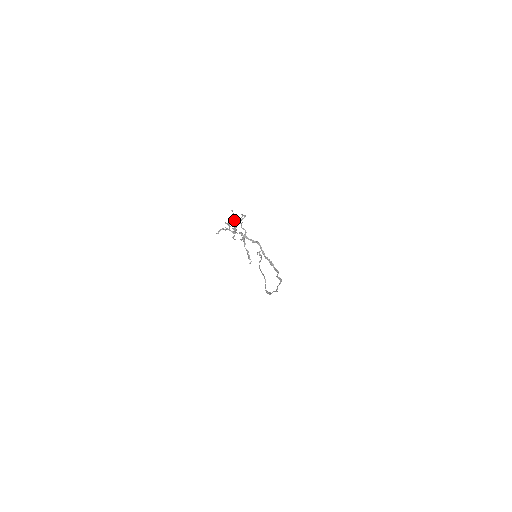
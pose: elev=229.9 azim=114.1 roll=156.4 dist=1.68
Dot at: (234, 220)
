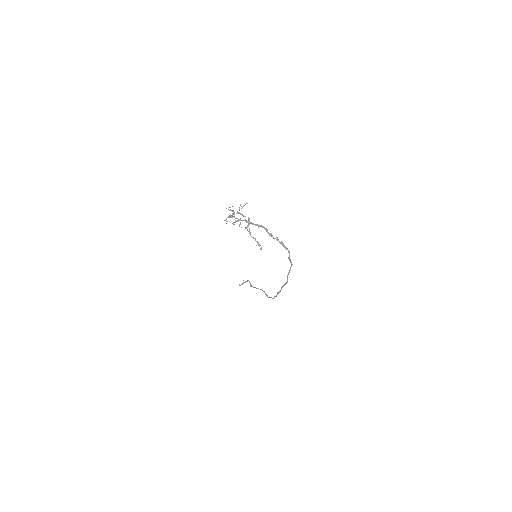
Dot at: occluded
